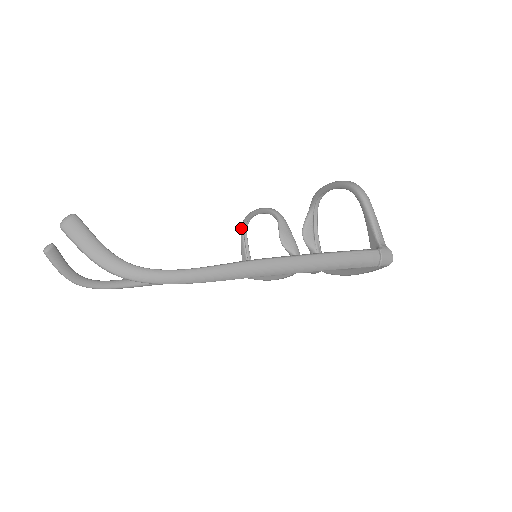
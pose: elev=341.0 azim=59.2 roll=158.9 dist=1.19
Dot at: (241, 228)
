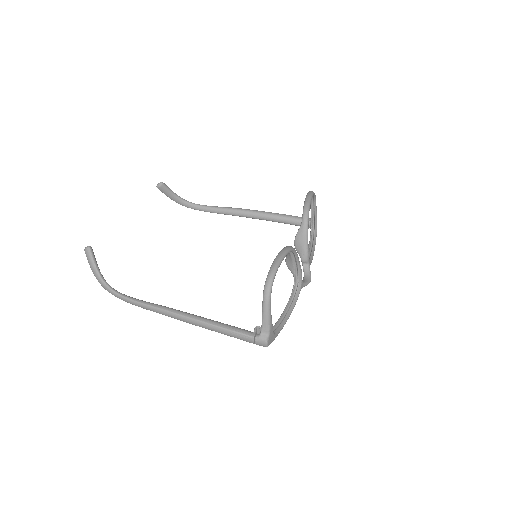
Dot at: occluded
